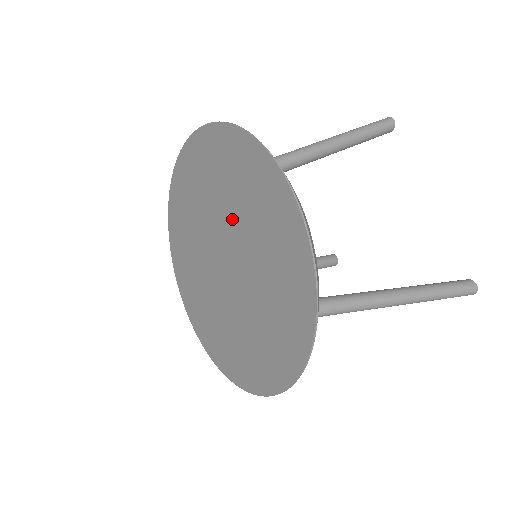
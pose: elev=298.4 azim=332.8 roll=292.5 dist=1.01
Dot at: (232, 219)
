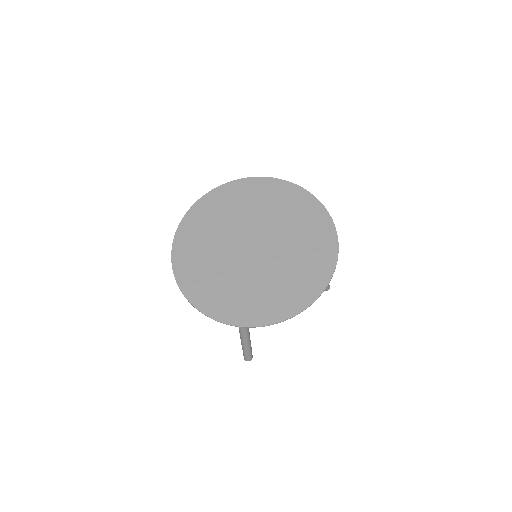
Dot at: (245, 220)
